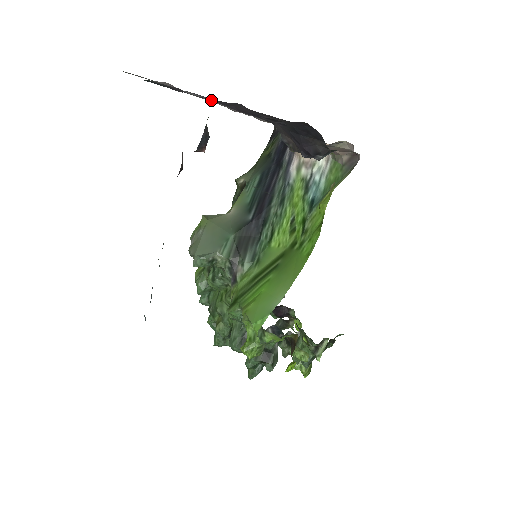
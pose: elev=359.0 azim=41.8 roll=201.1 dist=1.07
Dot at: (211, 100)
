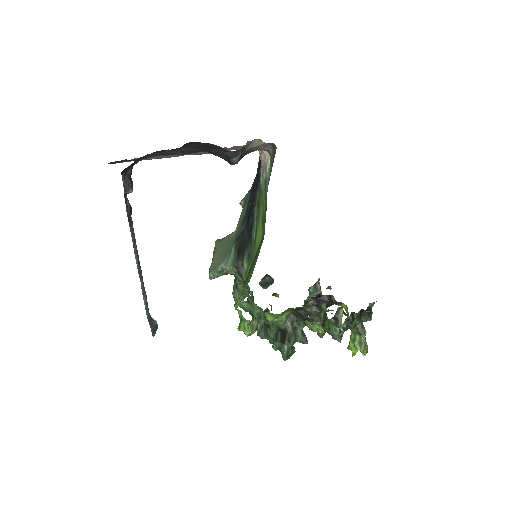
Dot at: (172, 155)
